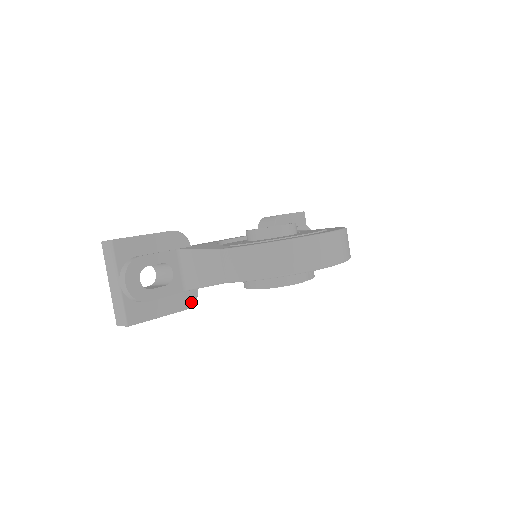
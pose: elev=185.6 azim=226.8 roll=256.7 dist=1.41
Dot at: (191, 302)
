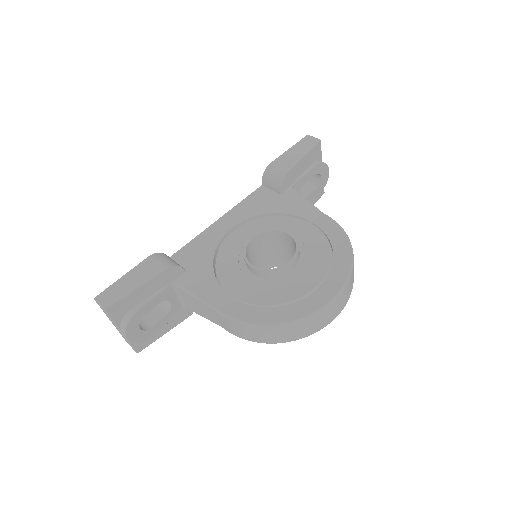
Dot at: occluded
